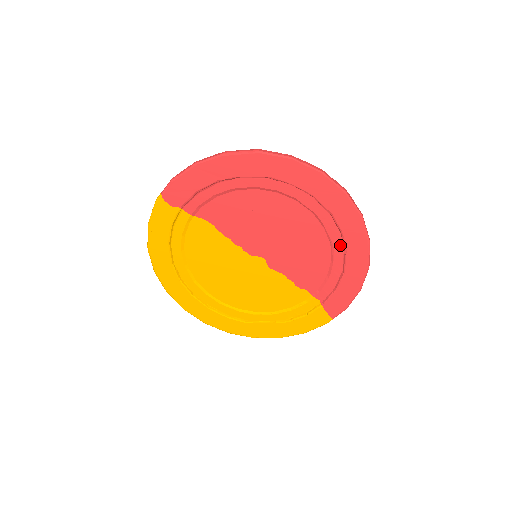
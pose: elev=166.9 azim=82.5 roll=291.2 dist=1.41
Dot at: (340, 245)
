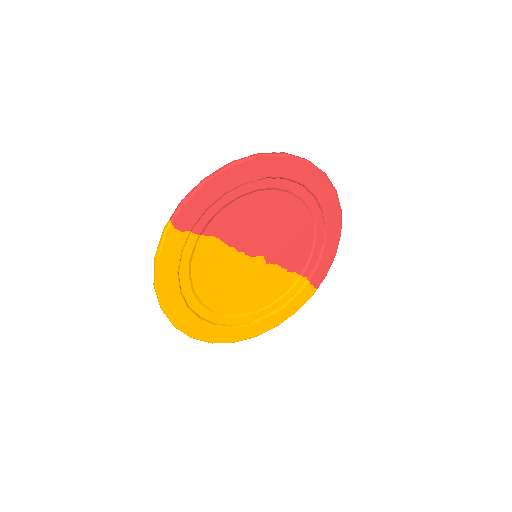
Dot at: (321, 222)
